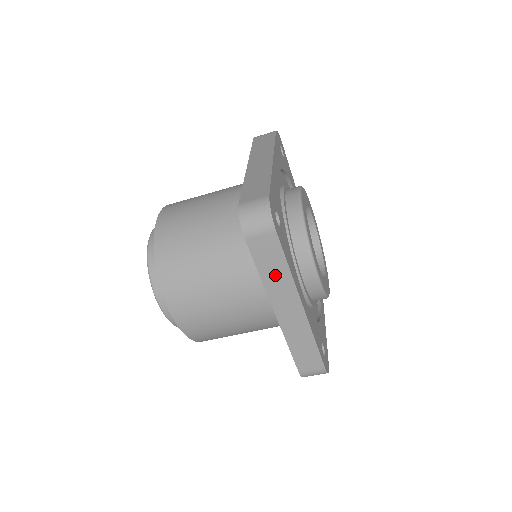
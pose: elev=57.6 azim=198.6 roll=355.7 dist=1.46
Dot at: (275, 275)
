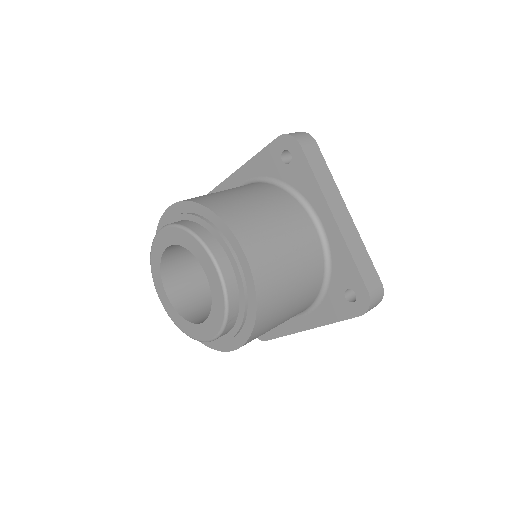
Dot at: (325, 179)
